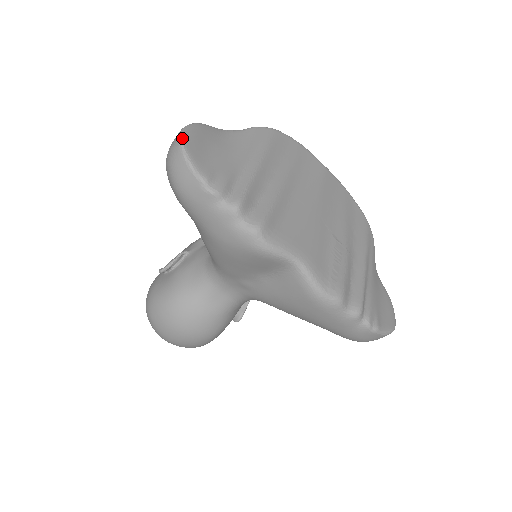
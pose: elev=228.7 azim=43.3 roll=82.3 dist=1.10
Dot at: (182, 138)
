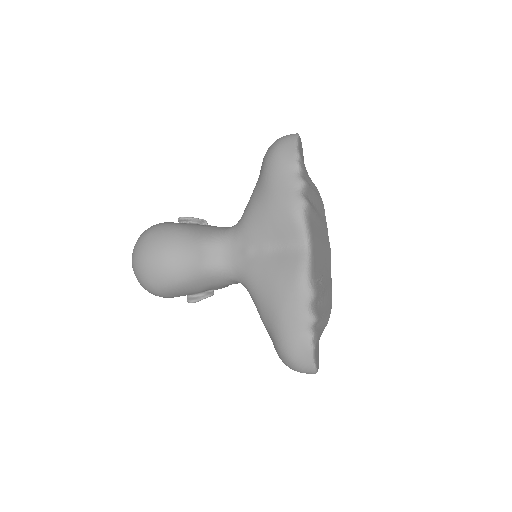
Dot at: occluded
